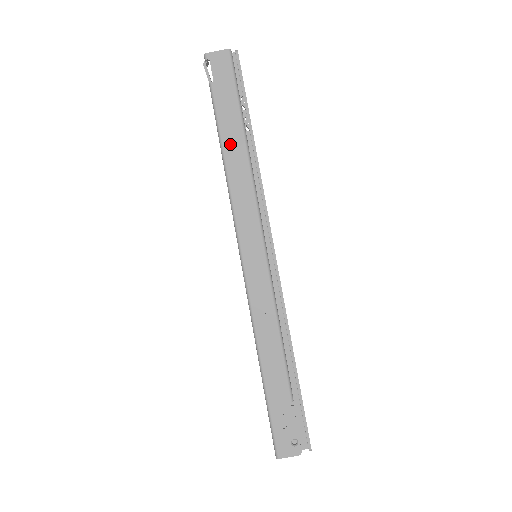
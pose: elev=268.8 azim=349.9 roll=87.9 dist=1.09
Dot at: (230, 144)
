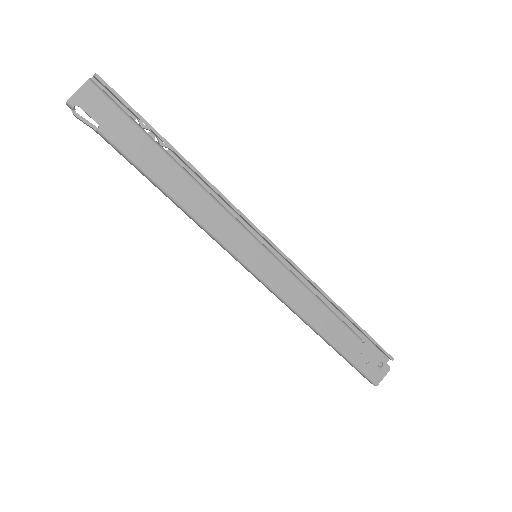
Dot at: (164, 177)
